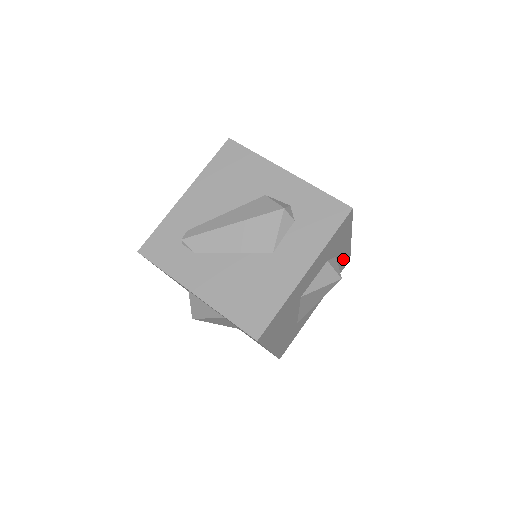
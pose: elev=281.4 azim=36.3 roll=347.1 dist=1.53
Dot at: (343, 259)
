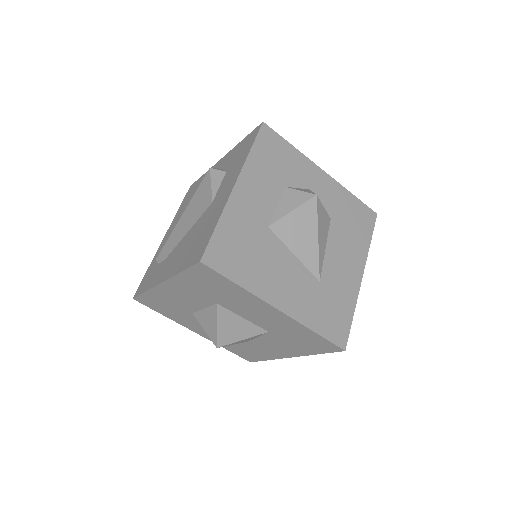
Dot at: (348, 205)
